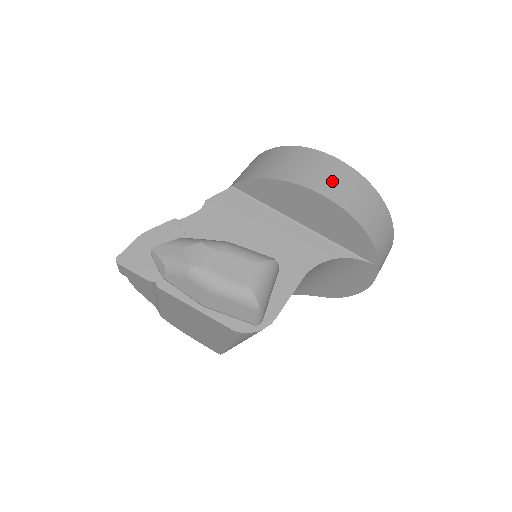
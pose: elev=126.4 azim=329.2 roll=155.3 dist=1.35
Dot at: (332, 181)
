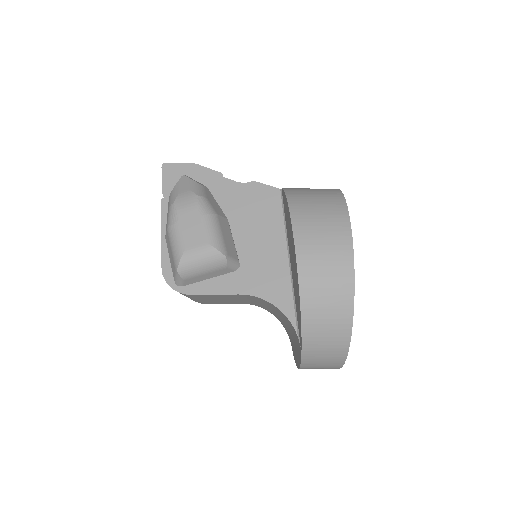
Dot at: (319, 245)
